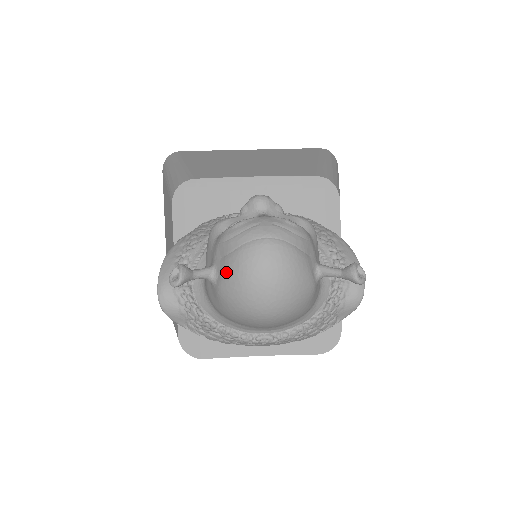
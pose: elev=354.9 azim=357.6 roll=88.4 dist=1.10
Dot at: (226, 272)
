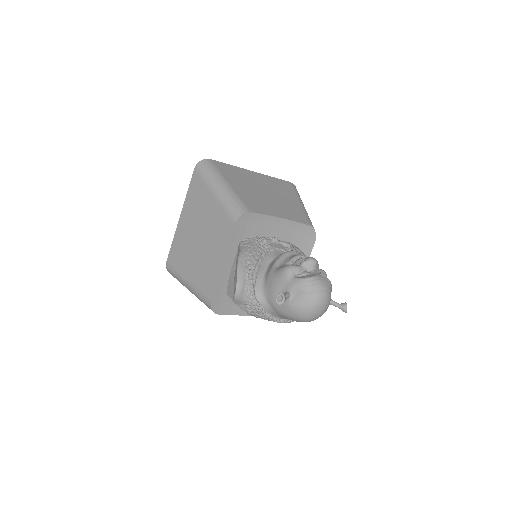
Dot at: (300, 300)
